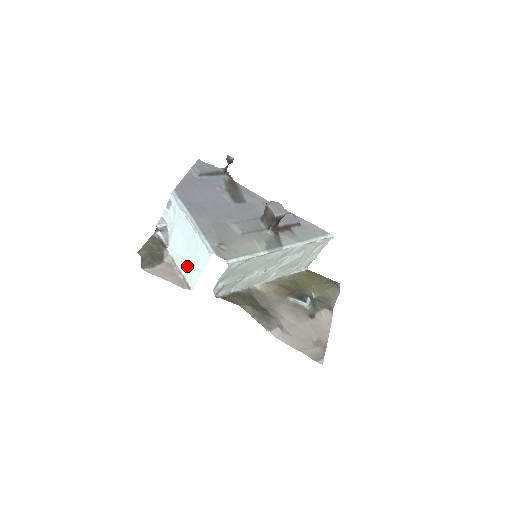
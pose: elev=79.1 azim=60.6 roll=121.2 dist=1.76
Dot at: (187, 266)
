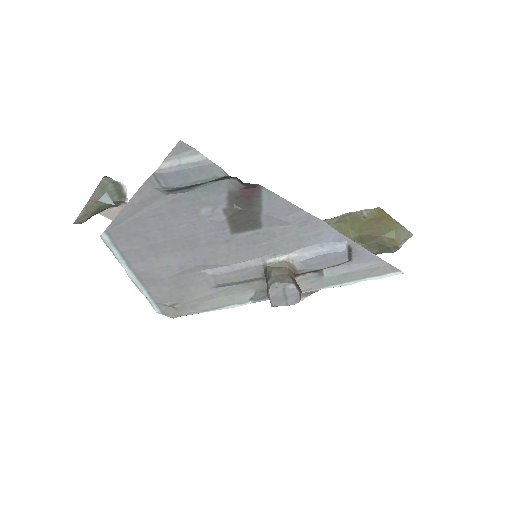
Dot at: occluded
